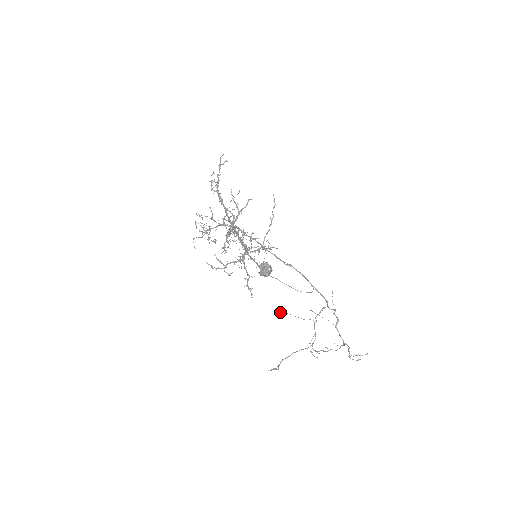
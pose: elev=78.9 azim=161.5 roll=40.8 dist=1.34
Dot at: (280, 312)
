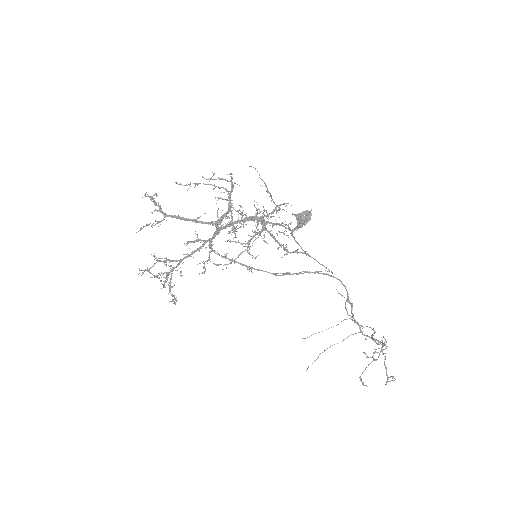
Dot at: (304, 338)
